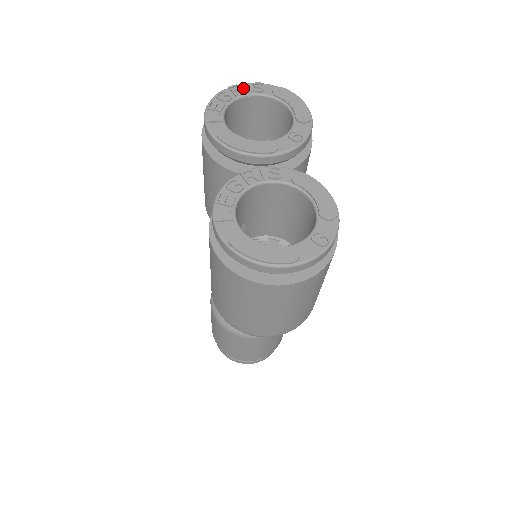
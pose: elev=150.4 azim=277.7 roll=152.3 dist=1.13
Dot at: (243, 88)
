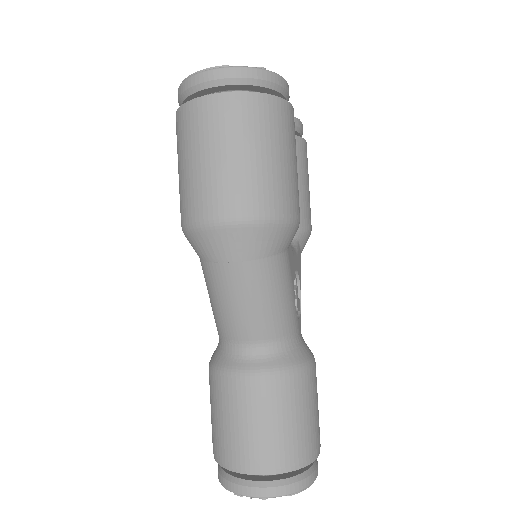
Dot at: occluded
